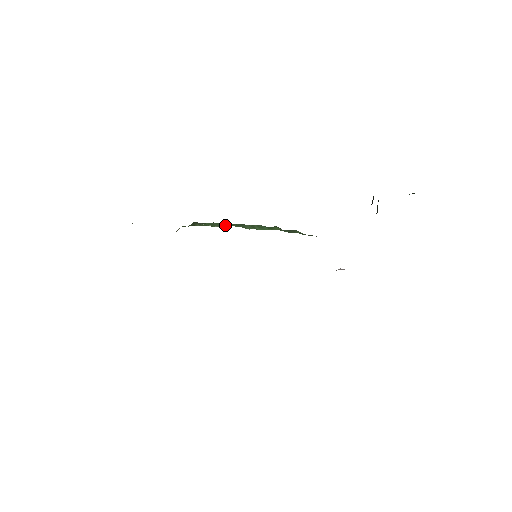
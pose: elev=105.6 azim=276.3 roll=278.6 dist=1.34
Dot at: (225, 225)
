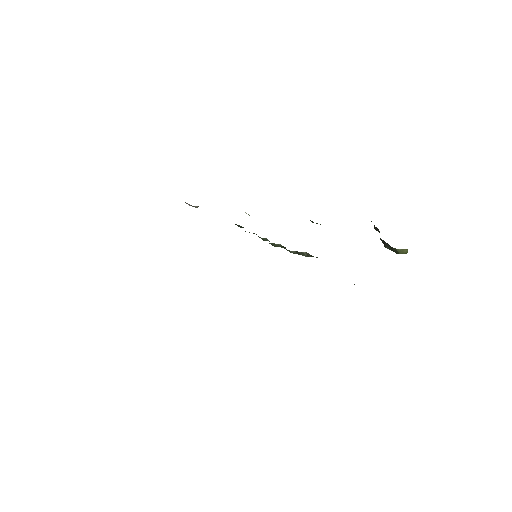
Dot at: occluded
